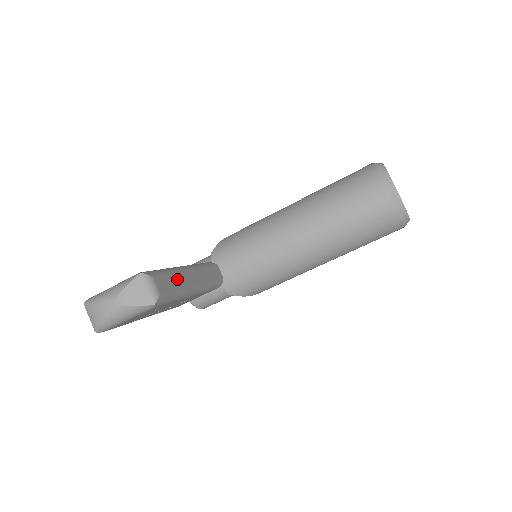
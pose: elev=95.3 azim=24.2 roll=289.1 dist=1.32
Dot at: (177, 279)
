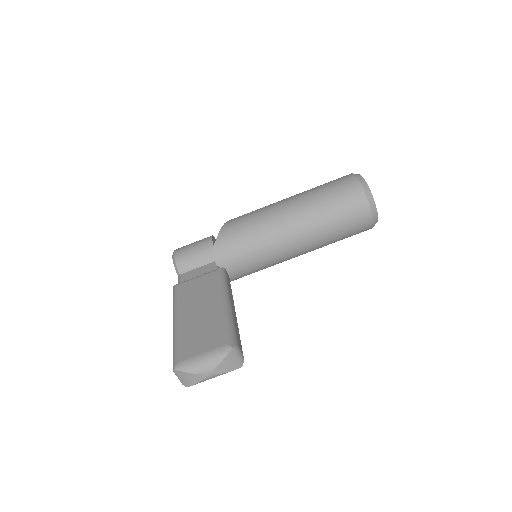
Dot at: (236, 325)
